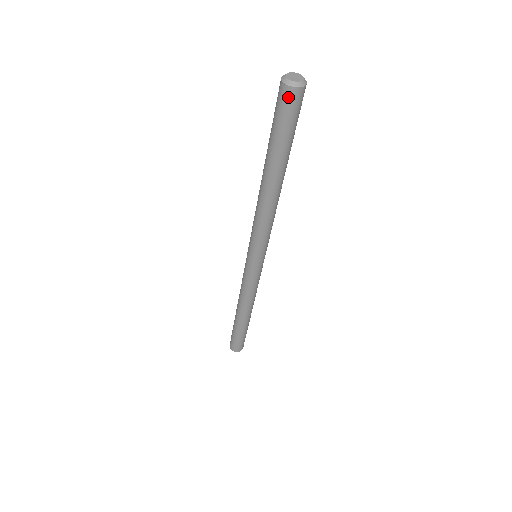
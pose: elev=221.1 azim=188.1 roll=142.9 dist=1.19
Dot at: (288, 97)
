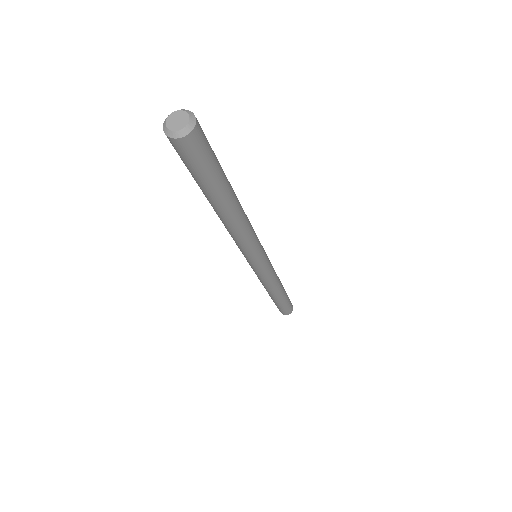
Dot at: (192, 145)
